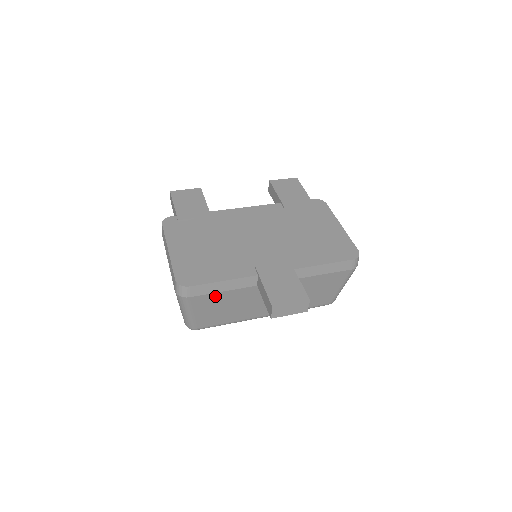
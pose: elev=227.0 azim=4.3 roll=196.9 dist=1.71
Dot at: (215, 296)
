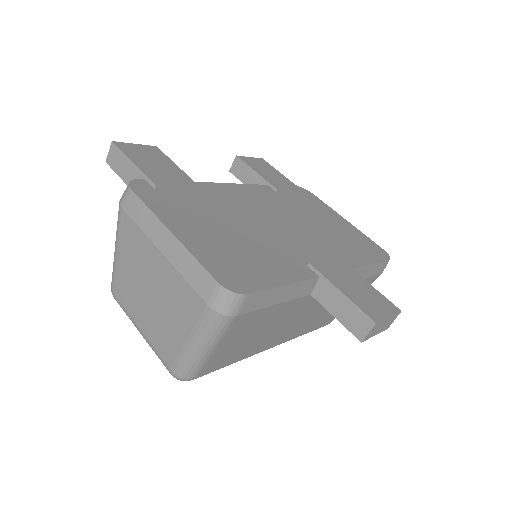
Dot at: (262, 313)
